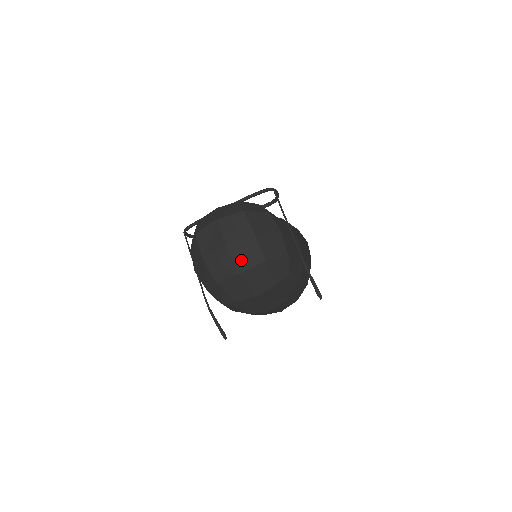
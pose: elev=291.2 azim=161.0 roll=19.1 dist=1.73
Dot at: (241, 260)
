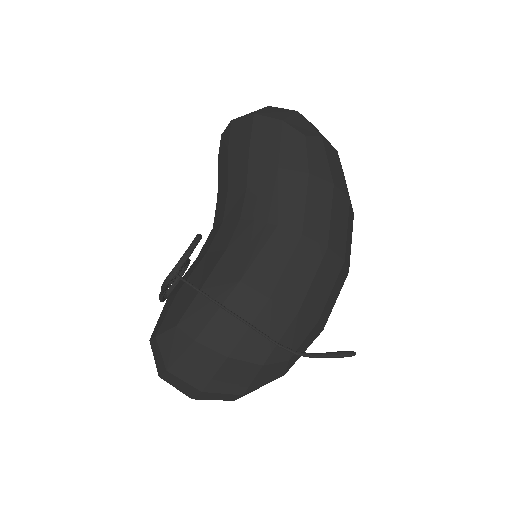
Dot at: (221, 399)
